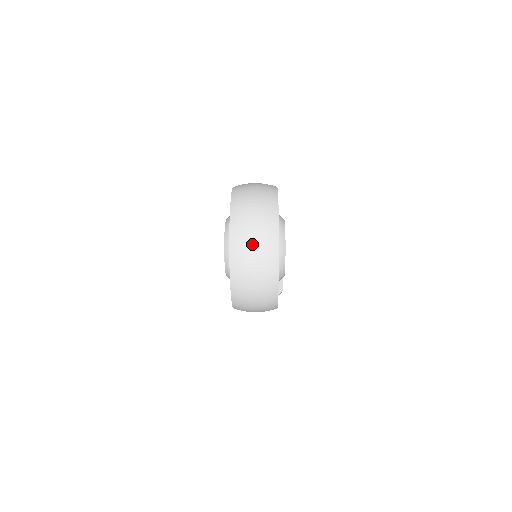
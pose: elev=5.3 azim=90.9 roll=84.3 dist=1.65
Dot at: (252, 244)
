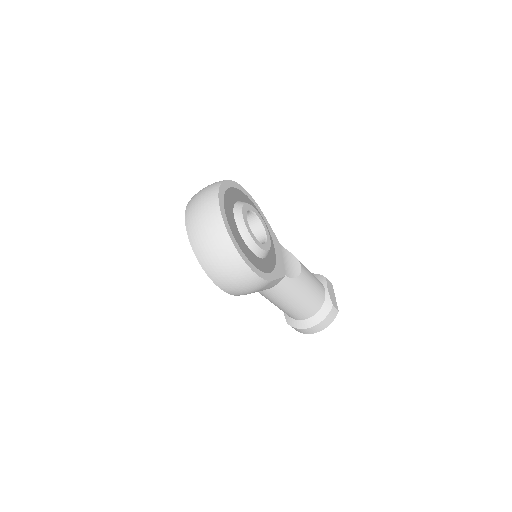
Dot at: (198, 214)
